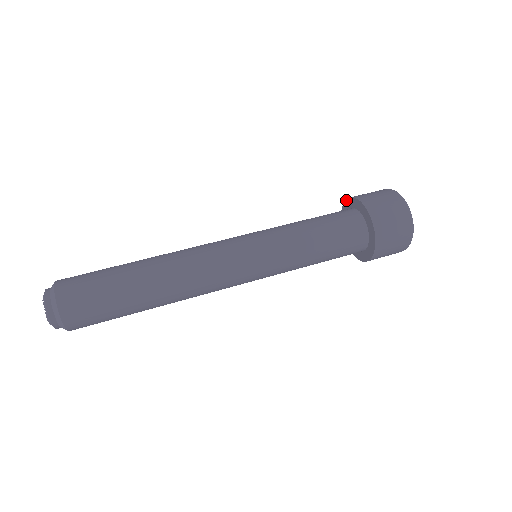
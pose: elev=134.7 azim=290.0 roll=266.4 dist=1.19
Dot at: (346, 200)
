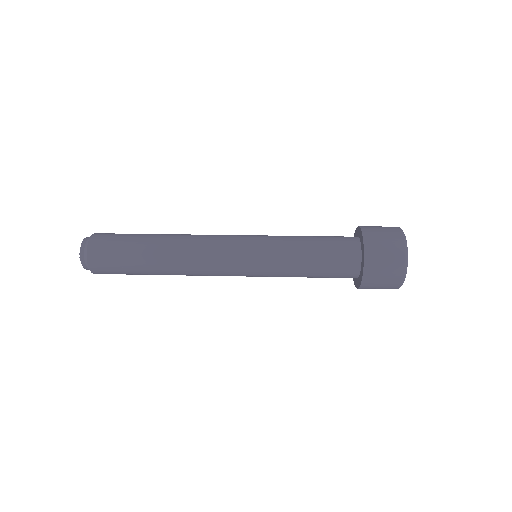
Dot at: (354, 233)
